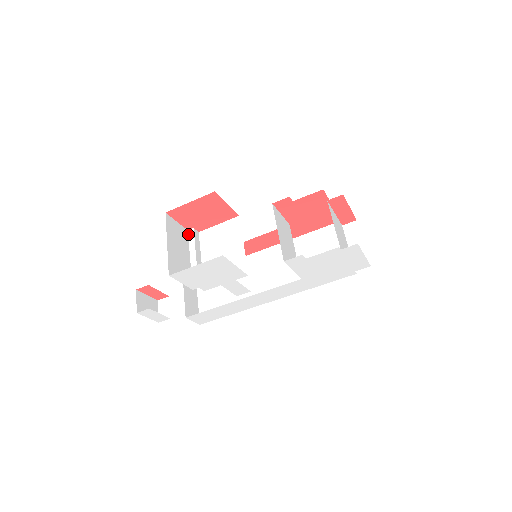
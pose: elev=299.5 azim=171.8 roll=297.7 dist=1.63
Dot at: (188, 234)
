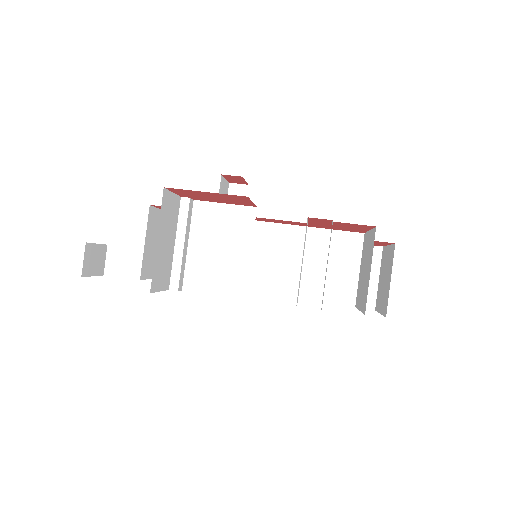
Dot at: (180, 203)
